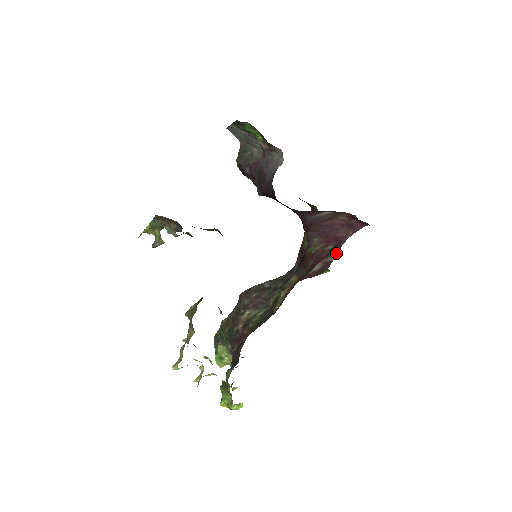
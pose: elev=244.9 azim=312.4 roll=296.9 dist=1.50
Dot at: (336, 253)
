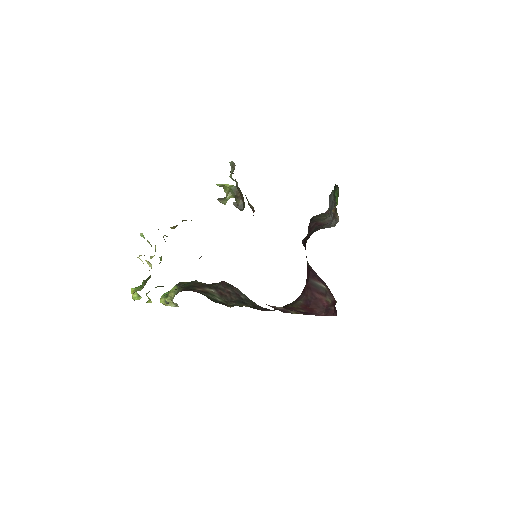
Dot at: (300, 313)
